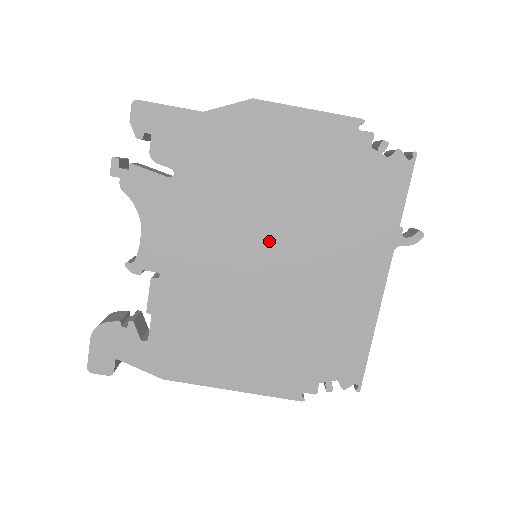
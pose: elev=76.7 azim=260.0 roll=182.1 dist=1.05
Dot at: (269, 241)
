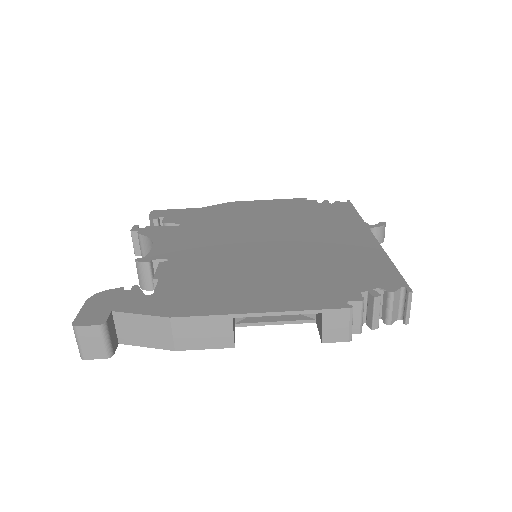
Dot at: (263, 235)
